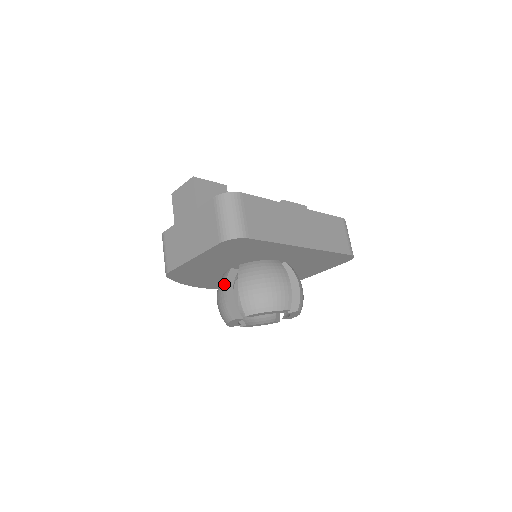
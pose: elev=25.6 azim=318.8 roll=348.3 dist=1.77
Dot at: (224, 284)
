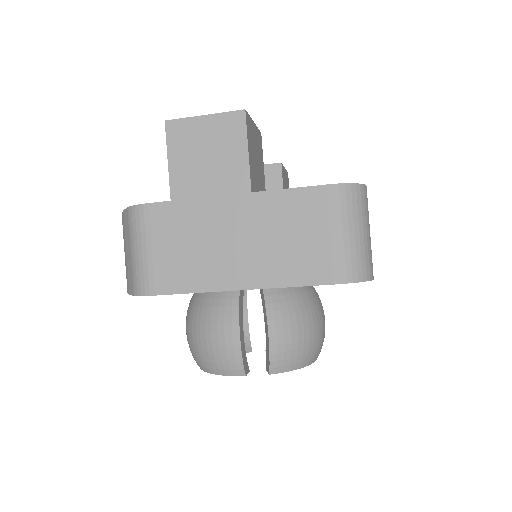
Dot at: (234, 314)
